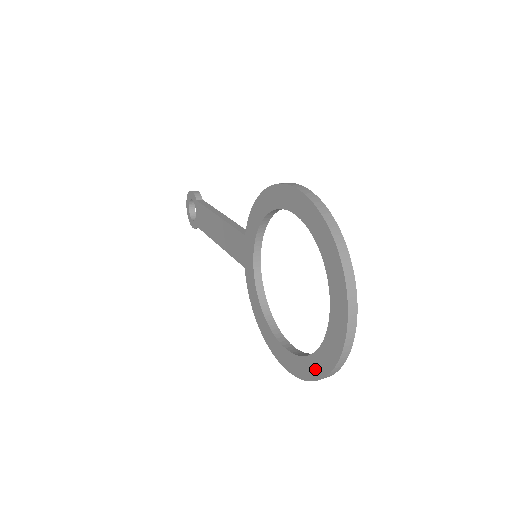
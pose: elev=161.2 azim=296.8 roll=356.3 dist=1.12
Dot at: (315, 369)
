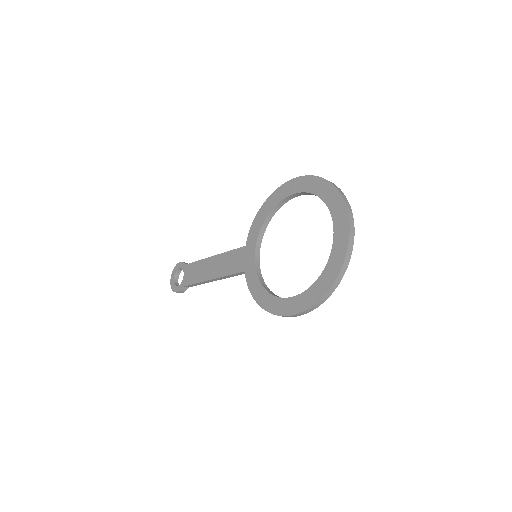
Dot at: (326, 283)
